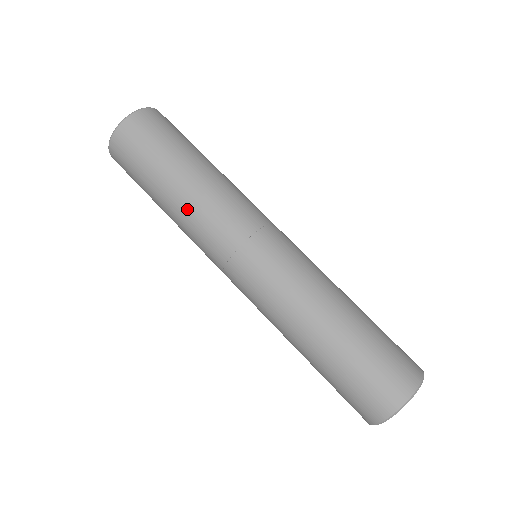
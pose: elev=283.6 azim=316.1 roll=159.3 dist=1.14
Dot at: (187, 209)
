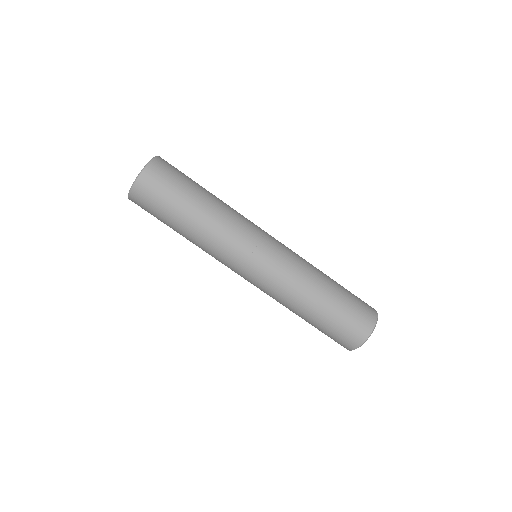
Dot at: occluded
